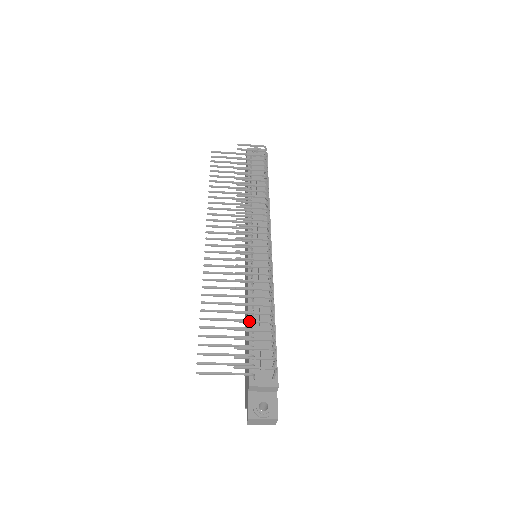
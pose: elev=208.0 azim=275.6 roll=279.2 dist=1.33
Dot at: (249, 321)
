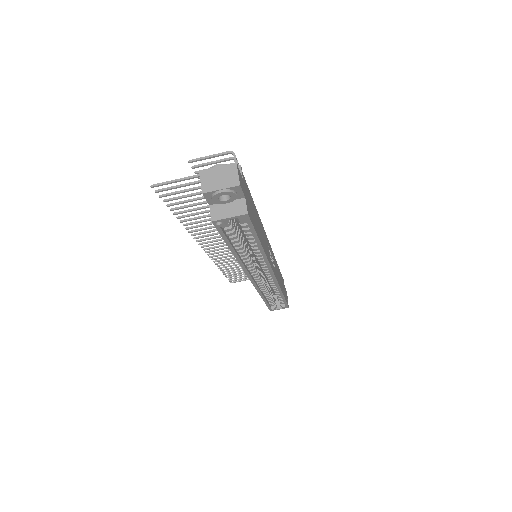
Dot at: occluded
